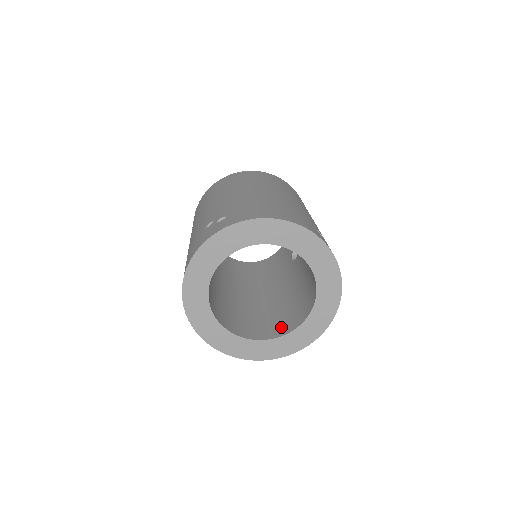
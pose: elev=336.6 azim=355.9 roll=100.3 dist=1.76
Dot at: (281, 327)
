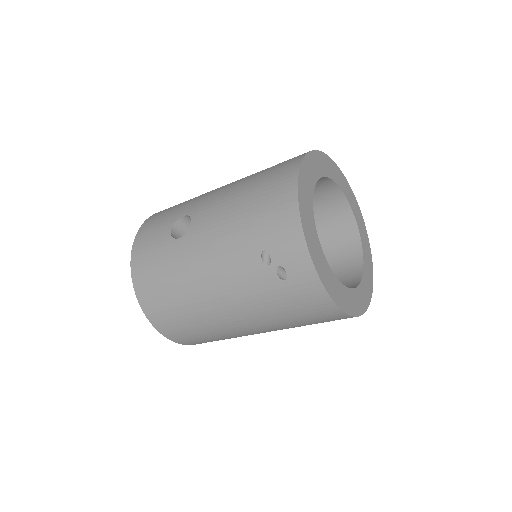
Dot at: occluded
